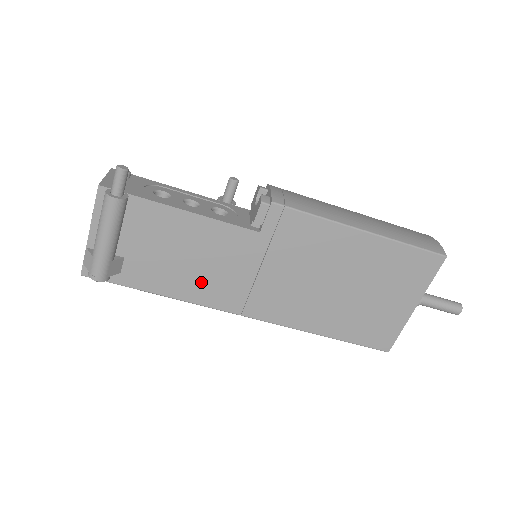
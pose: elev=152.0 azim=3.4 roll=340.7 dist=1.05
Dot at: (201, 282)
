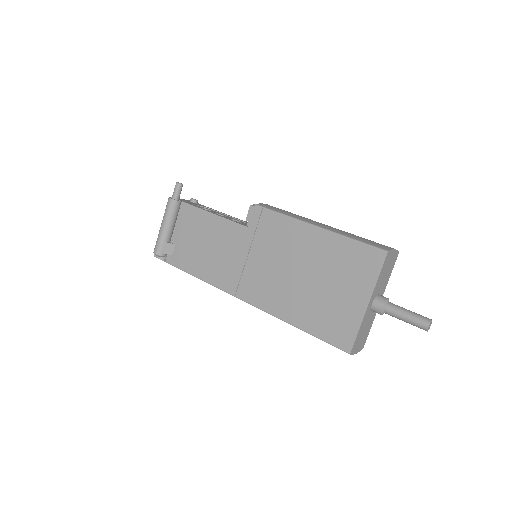
Dot at: (213, 265)
